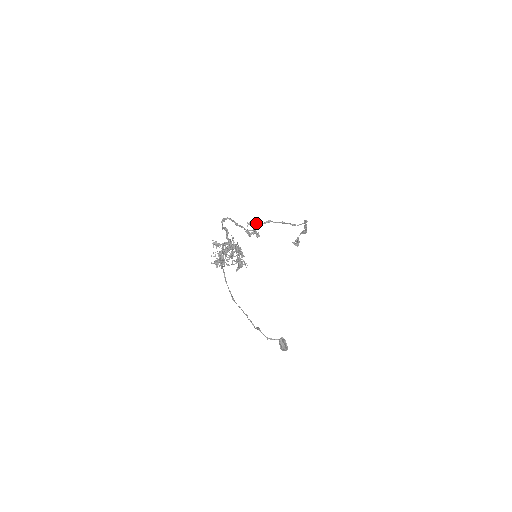
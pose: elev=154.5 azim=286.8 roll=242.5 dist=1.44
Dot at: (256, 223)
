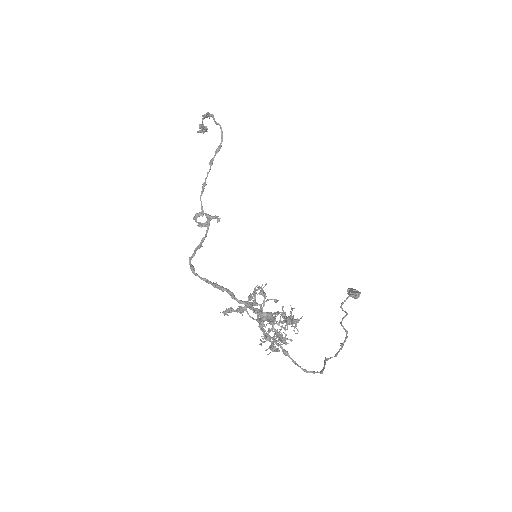
Dot at: (202, 210)
